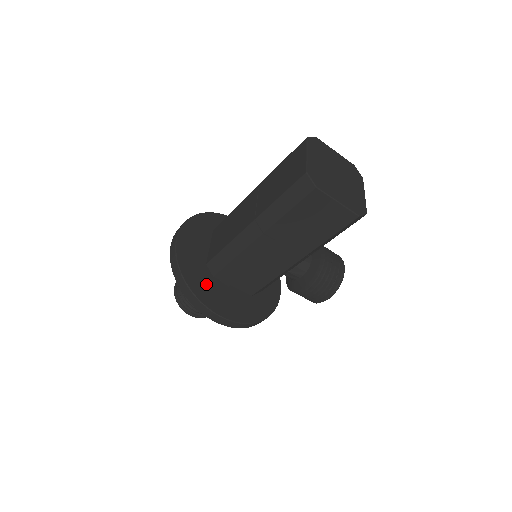
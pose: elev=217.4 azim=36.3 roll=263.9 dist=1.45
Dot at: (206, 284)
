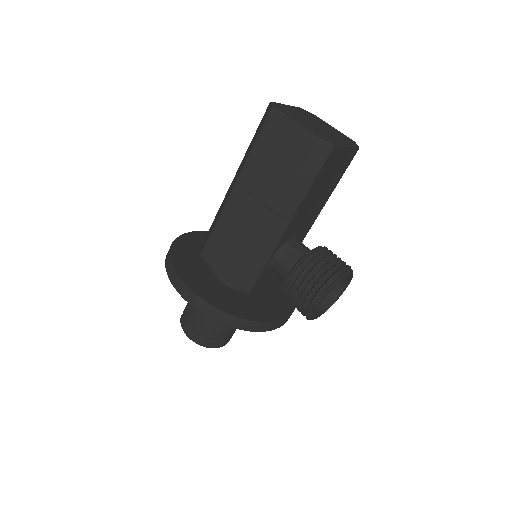
Dot at: (191, 263)
